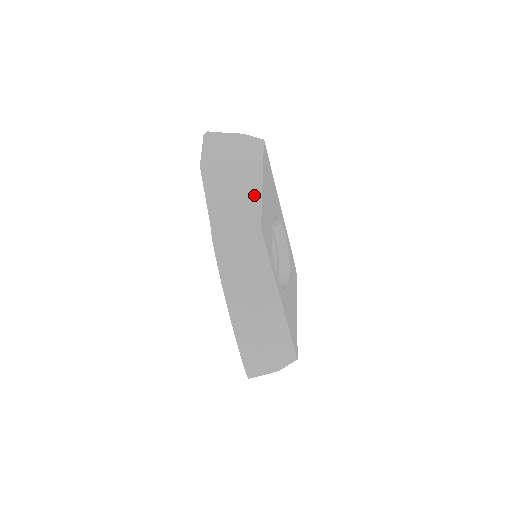
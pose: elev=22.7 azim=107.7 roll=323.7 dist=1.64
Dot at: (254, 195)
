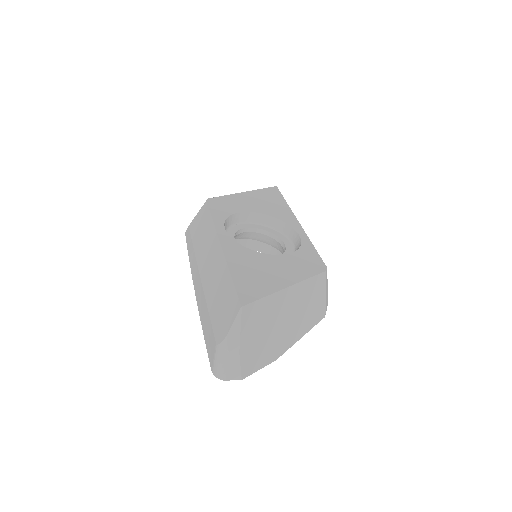
Dot at: occluded
